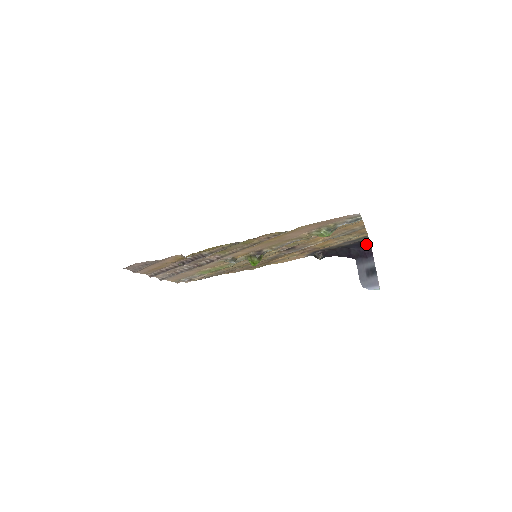
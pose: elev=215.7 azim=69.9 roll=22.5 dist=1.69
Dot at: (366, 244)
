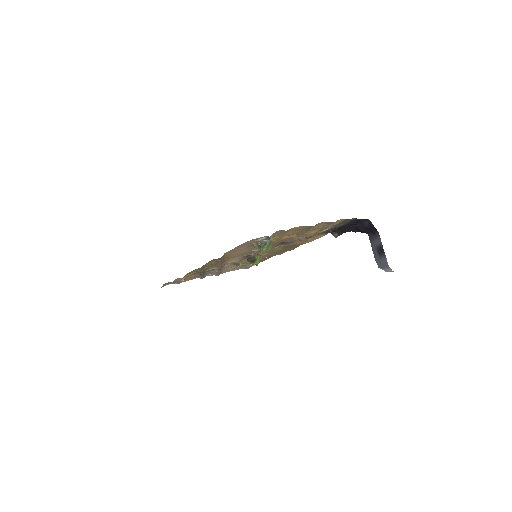
Dot at: (364, 220)
